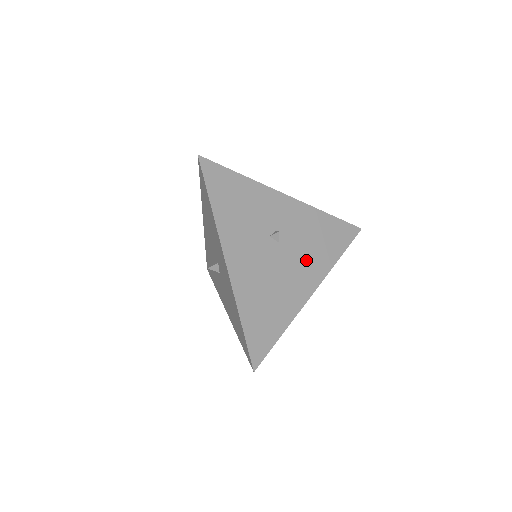
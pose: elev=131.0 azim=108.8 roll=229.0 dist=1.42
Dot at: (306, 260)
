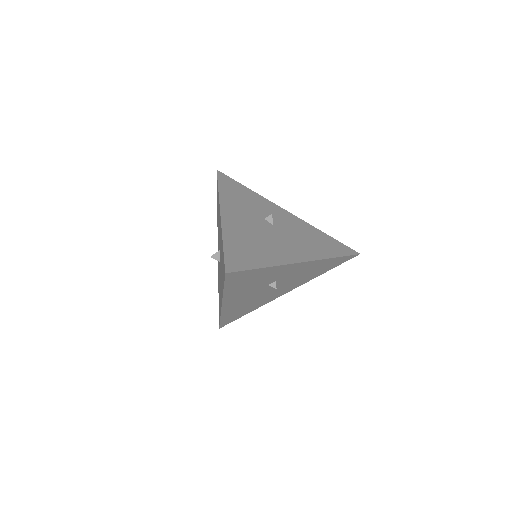
Dot at: (298, 243)
